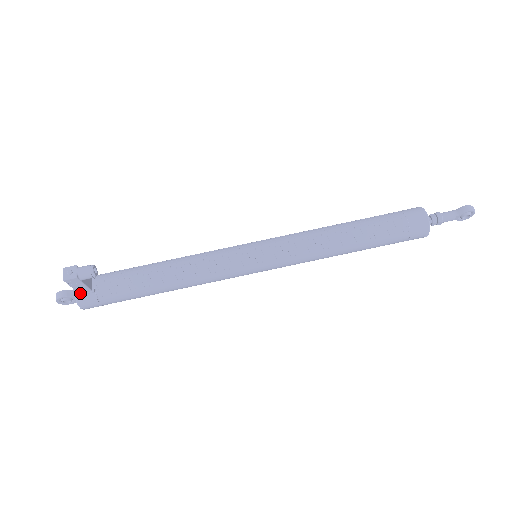
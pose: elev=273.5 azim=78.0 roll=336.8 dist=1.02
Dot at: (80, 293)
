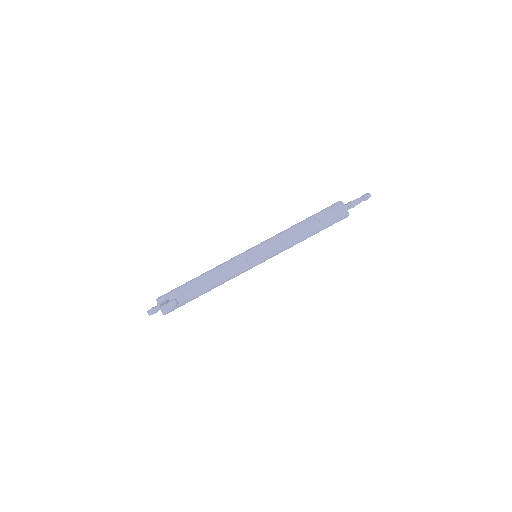
Dot at: occluded
